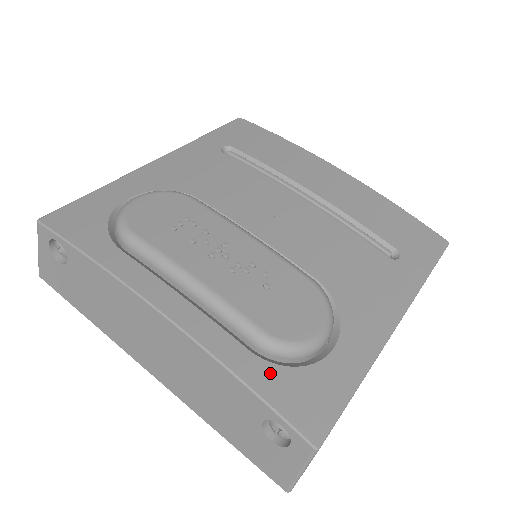
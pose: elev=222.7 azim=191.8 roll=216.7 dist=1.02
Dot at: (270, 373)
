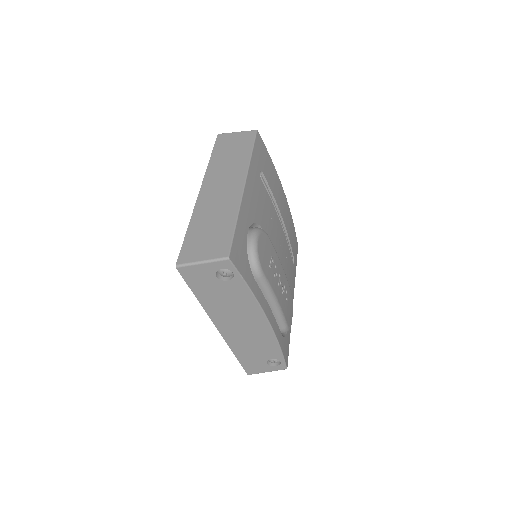
Dot at: (283, 342)
